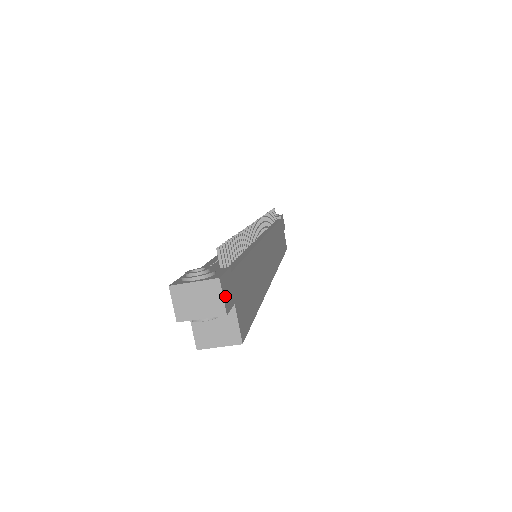
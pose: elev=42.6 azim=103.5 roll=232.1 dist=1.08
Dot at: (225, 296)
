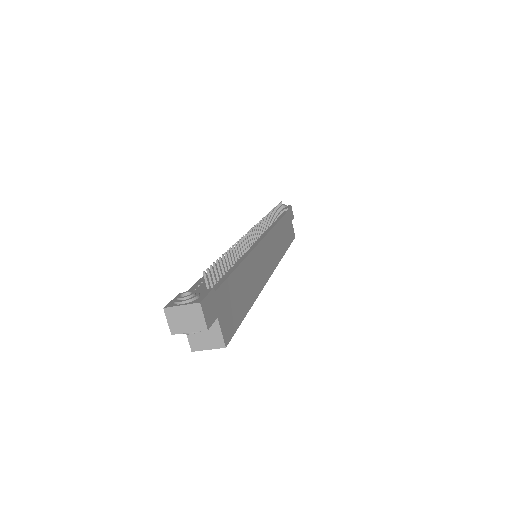
Dot at: (206, 315)
